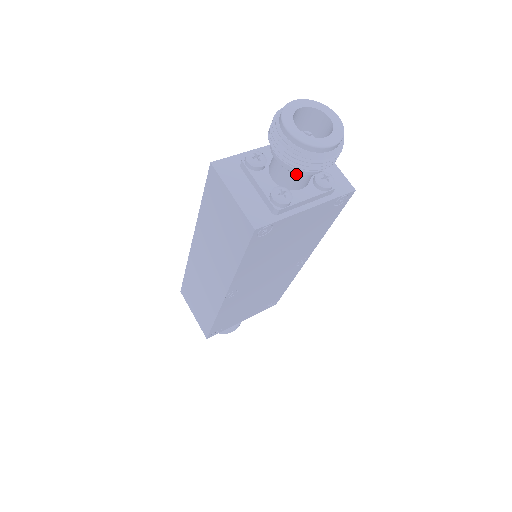
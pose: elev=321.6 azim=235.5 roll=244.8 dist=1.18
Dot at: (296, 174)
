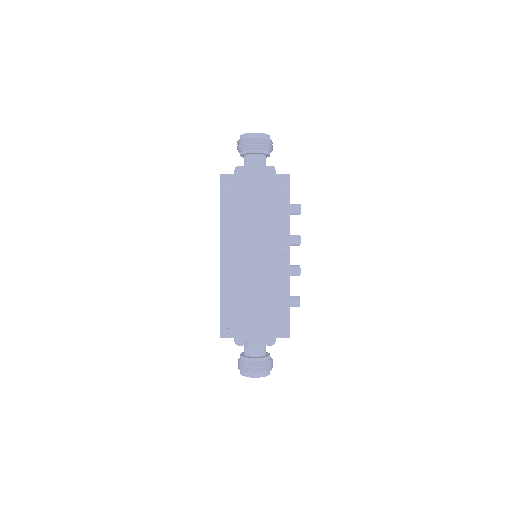
Dot at: (248, 159)
